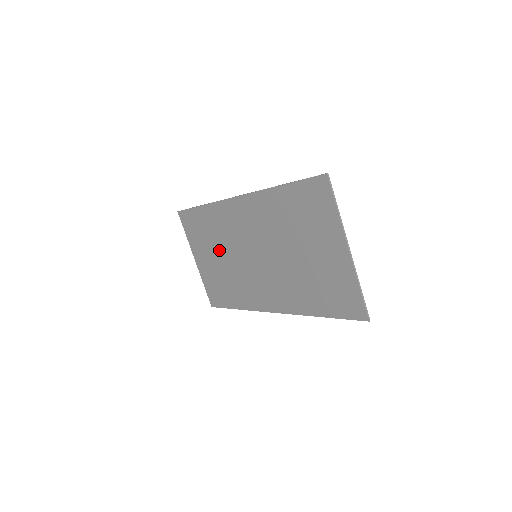
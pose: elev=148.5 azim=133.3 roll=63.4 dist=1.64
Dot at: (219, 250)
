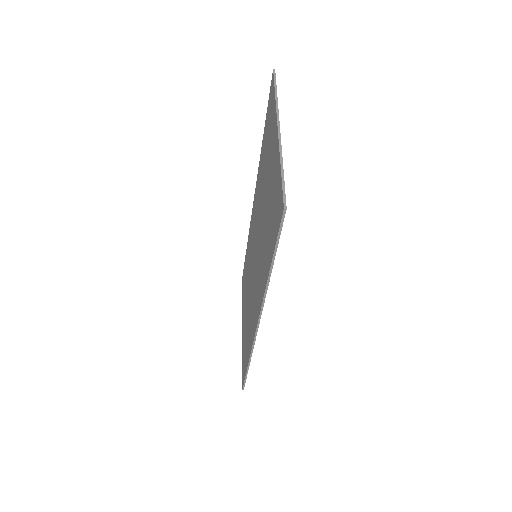
Dot at: occluded
